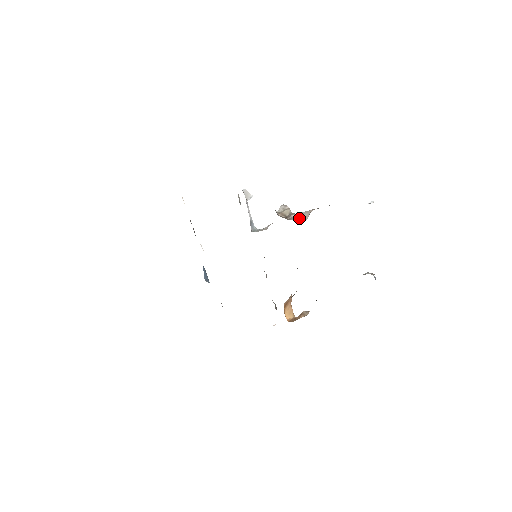
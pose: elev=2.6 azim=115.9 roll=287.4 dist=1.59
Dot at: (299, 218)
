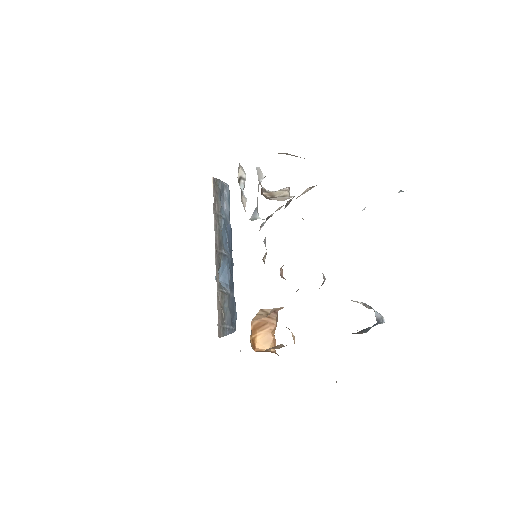
Dot at: (281, 198)
